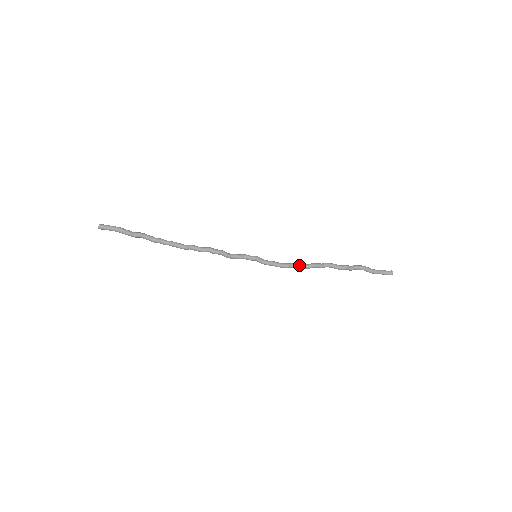
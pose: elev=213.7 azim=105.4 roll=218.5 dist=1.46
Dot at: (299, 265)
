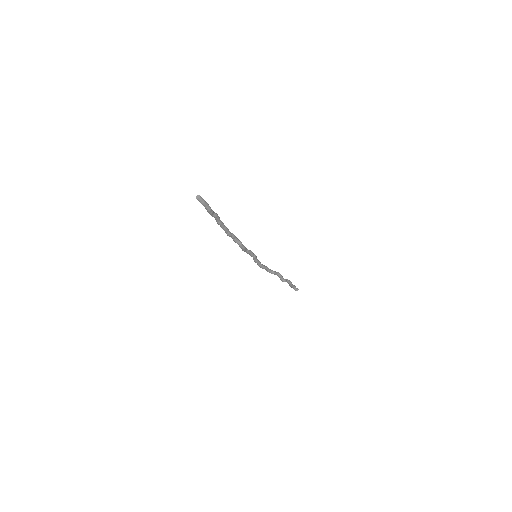
Dot at: (268, 270)
